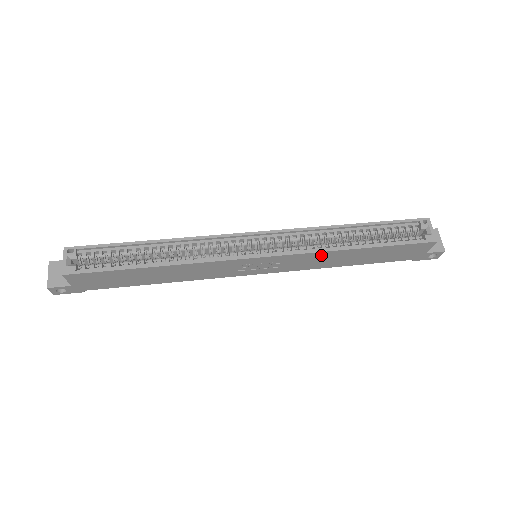
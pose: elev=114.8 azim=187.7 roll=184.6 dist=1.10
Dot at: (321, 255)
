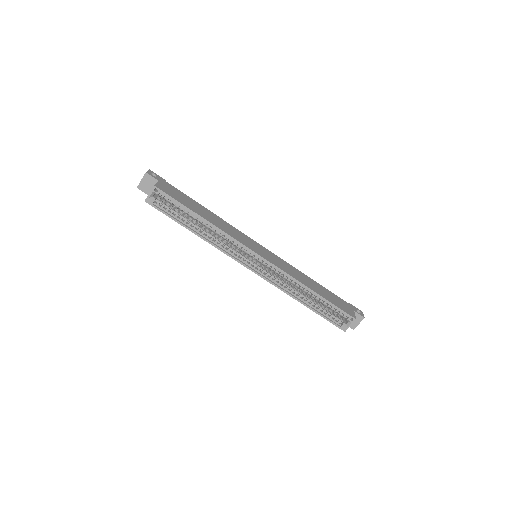
Dot at: (283, 289)
